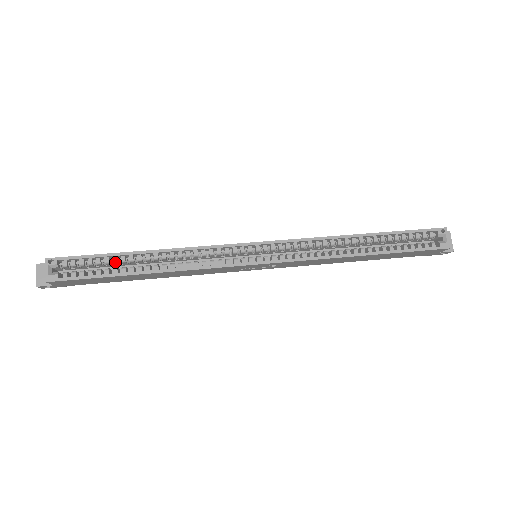
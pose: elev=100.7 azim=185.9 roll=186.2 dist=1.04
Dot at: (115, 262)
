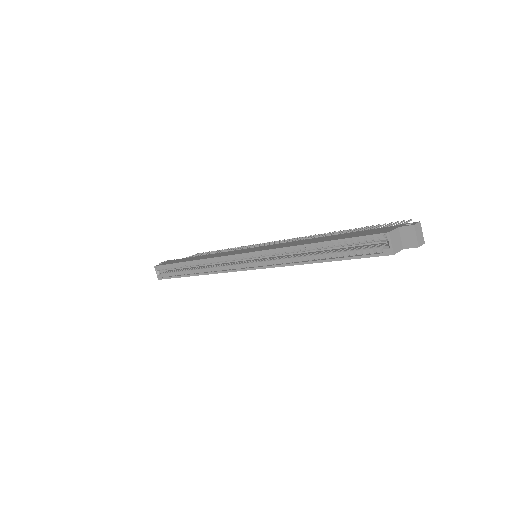
Dot at: (181, 267)
